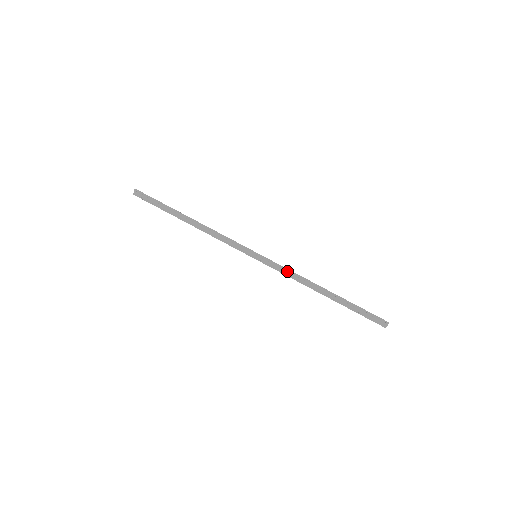
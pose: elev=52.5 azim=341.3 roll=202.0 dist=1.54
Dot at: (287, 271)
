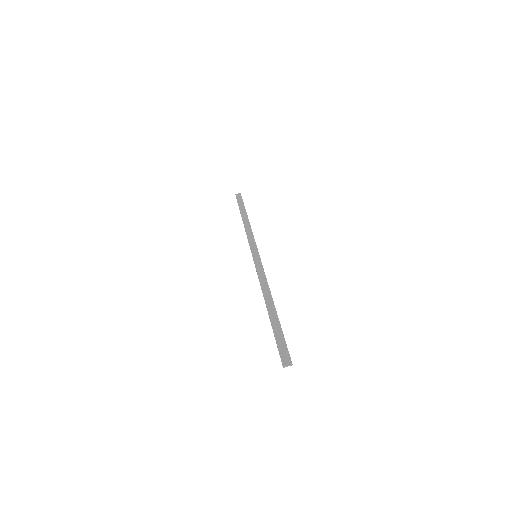
Dot at: (264, 275)
